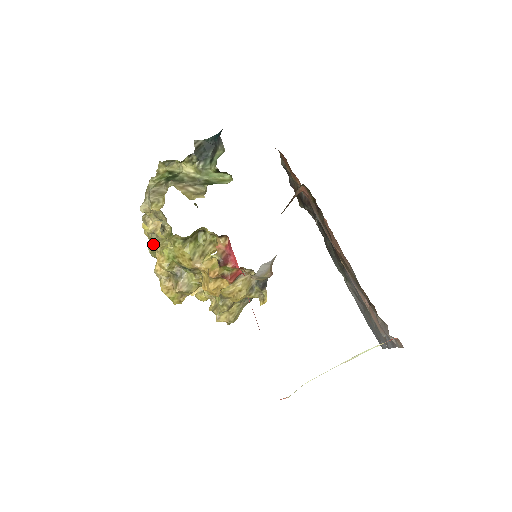
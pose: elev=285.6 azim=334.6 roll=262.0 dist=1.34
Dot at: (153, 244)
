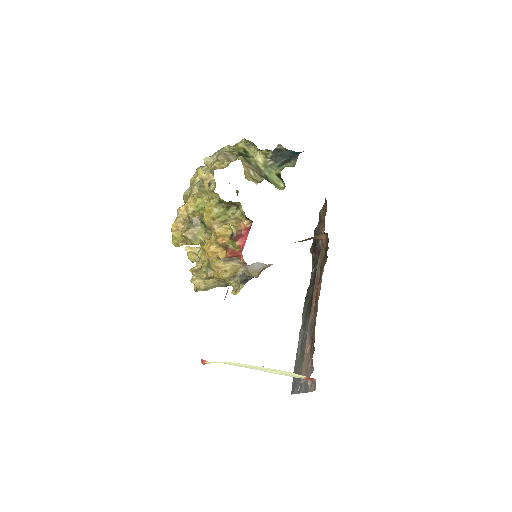
Dot at: (193, 190)
